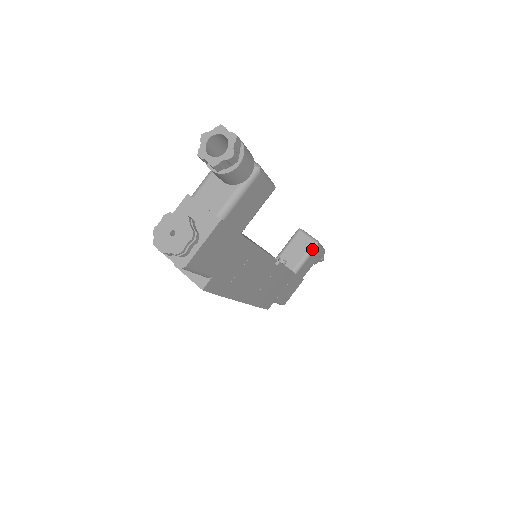
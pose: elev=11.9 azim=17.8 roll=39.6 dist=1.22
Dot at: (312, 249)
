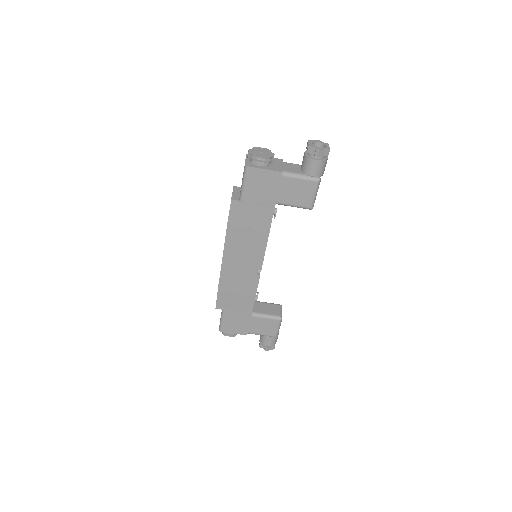
Dot at: (275, 317)
